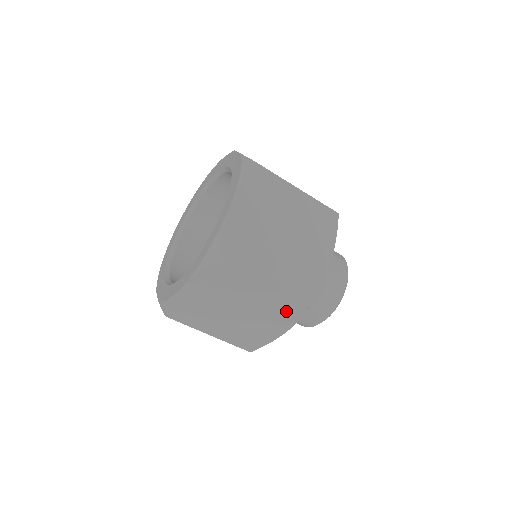
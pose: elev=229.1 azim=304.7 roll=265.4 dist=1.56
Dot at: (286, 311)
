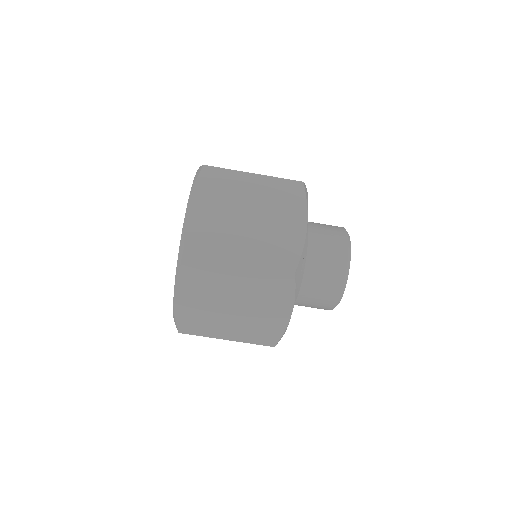
Dot at: (289, 197)
